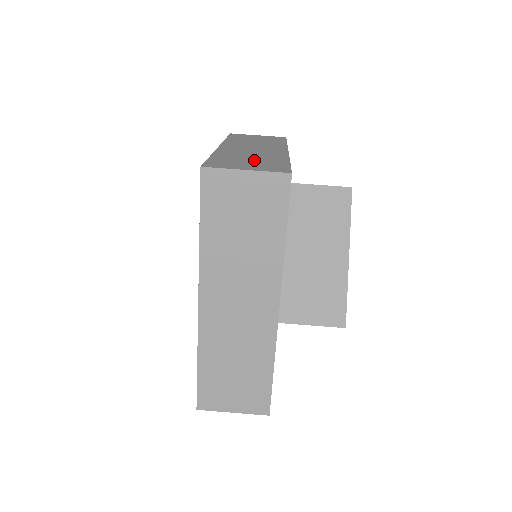
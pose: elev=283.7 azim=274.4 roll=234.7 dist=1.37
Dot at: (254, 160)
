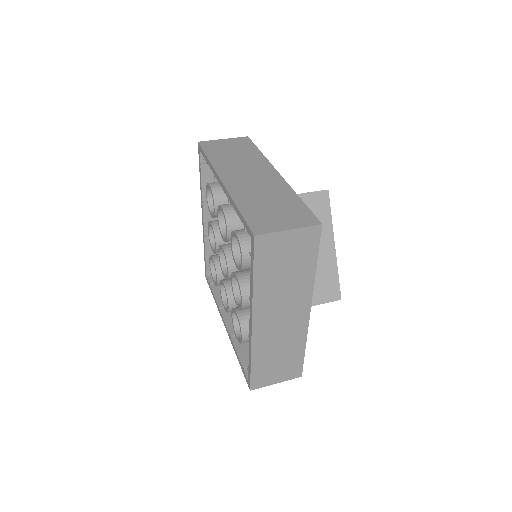
Dot at: (276, 206)
